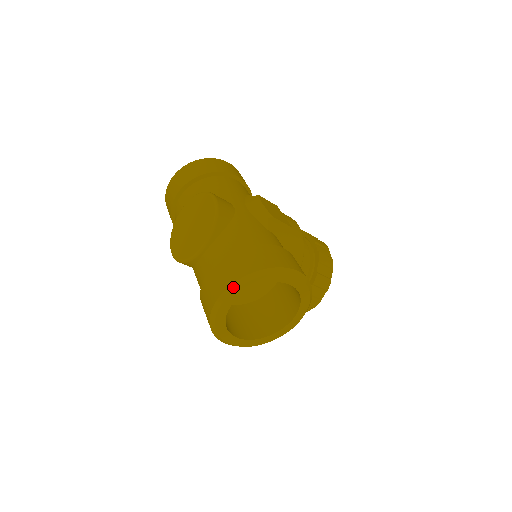
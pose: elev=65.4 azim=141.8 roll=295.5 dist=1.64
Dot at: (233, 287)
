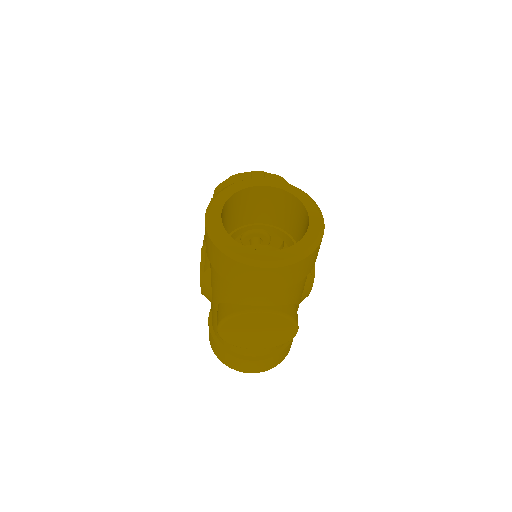
Dot at: (262, 371)
